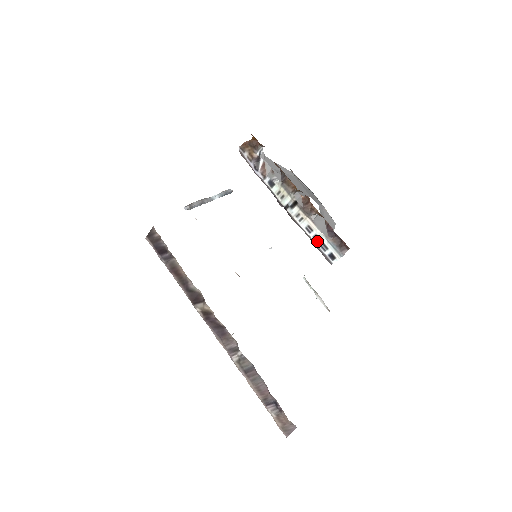
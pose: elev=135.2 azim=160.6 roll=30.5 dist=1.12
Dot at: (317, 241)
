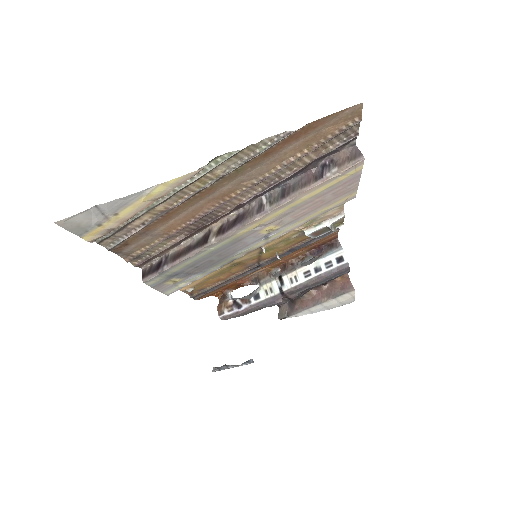
Dot at: (320, 270)
